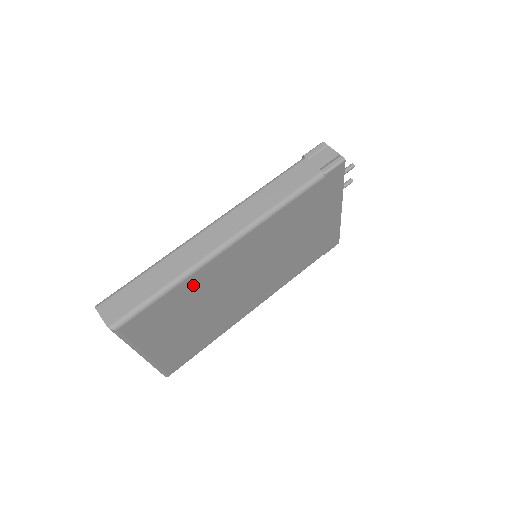
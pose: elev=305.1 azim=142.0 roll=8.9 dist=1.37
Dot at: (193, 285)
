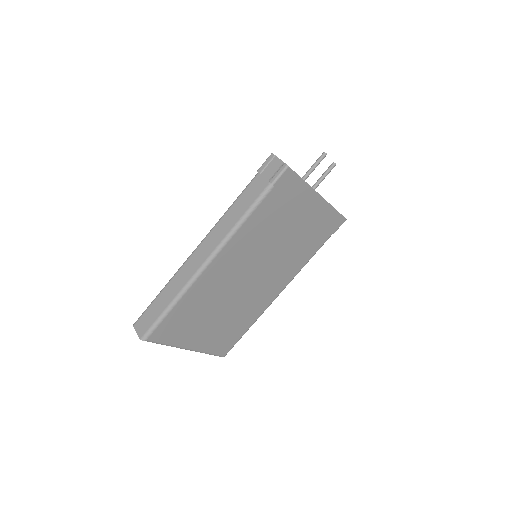
Dot at: (194, 297)
